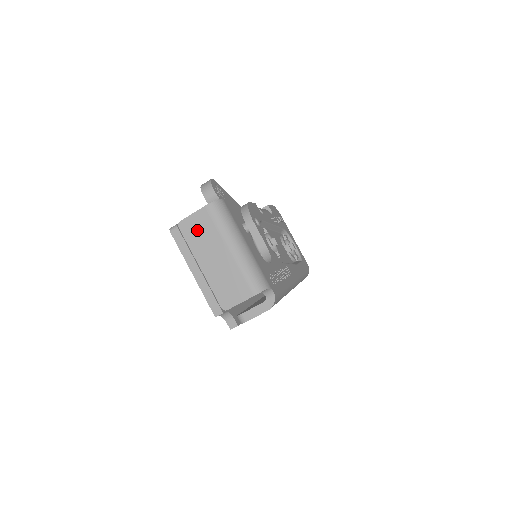
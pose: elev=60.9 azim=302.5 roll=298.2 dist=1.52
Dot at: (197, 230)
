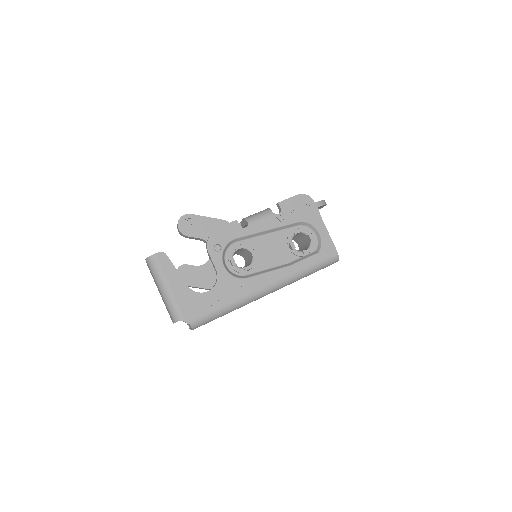
Dot at: (150, 271)
